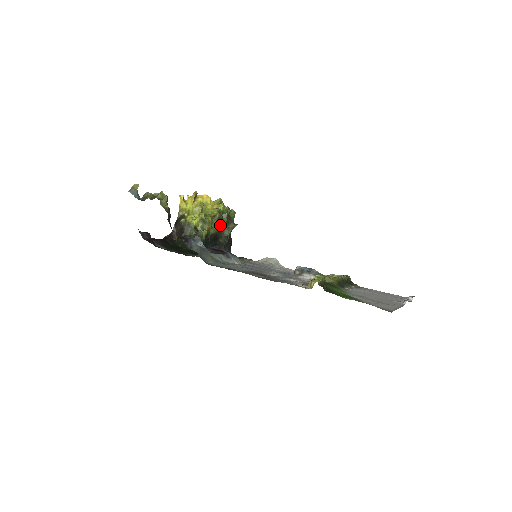
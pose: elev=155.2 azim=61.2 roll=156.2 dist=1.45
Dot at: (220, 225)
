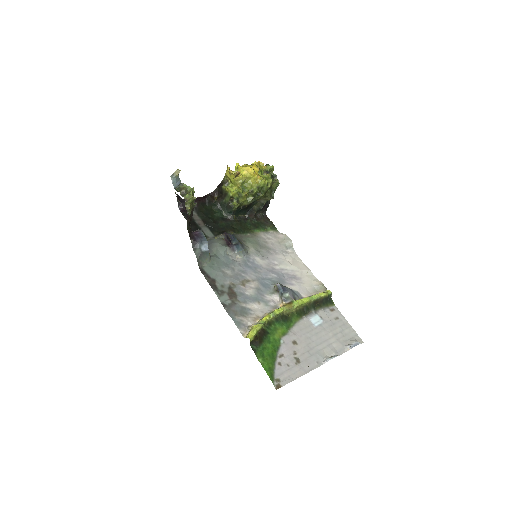
Dot at: (256, 197)
